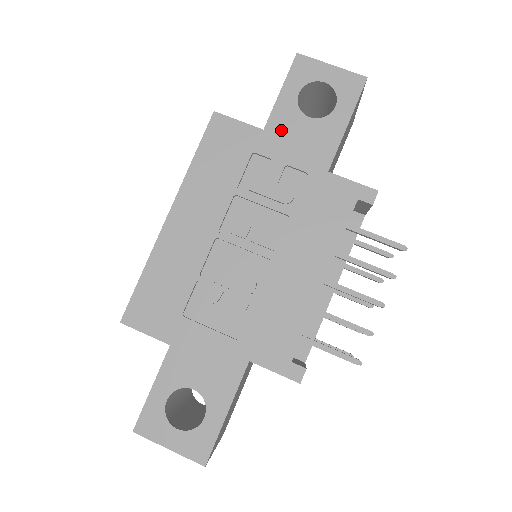
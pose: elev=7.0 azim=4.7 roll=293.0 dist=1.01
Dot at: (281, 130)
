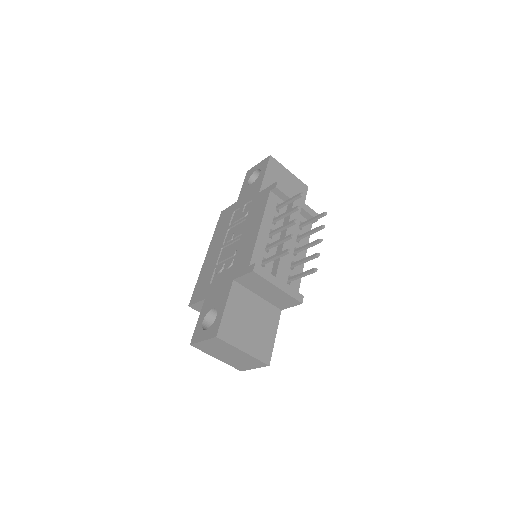
Dot at: (243, 196)
